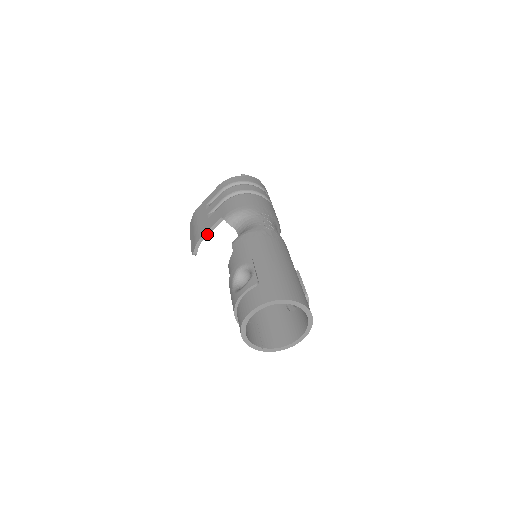
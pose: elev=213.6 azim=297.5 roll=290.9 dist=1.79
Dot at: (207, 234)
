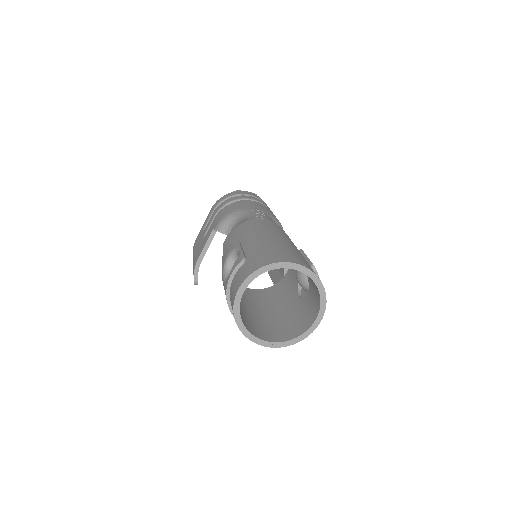
Dot at: (203, 254)
